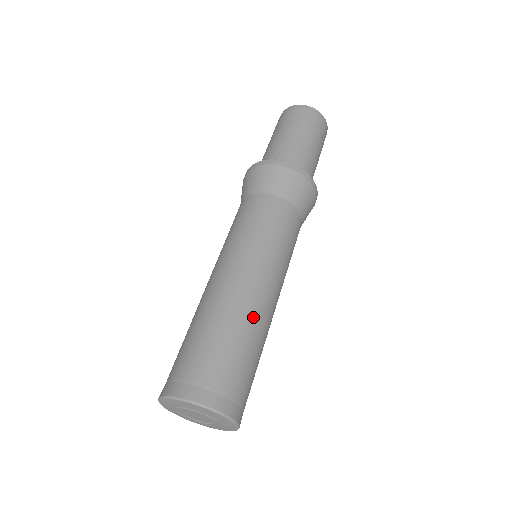
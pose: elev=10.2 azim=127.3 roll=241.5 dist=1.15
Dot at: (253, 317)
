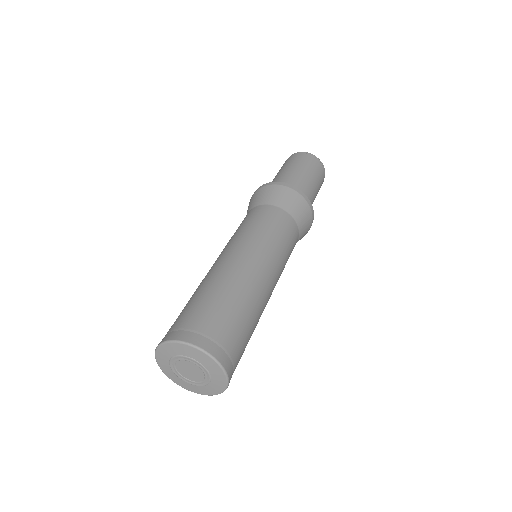
Dot at: (255, 296)
